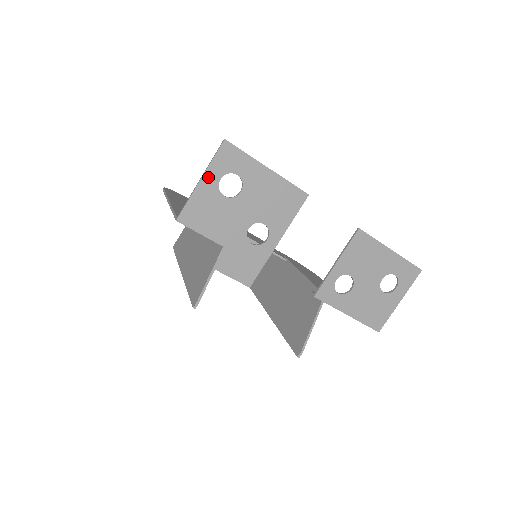
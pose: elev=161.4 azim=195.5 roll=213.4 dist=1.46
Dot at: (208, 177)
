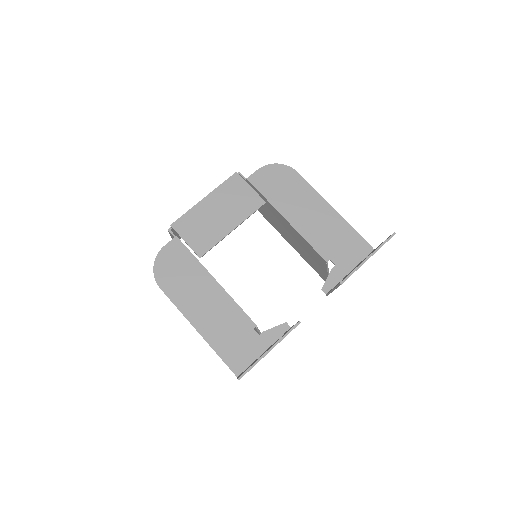
Dot at: occluded
